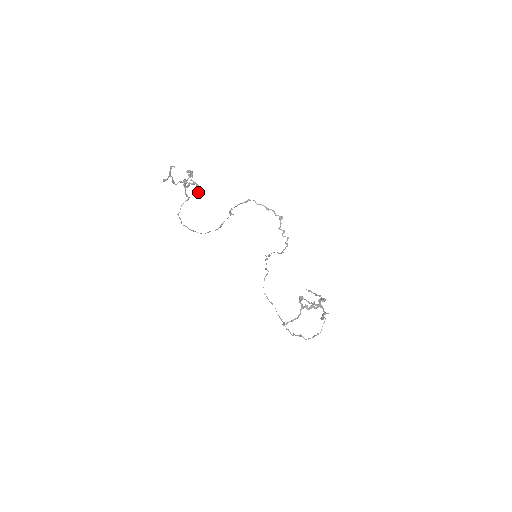
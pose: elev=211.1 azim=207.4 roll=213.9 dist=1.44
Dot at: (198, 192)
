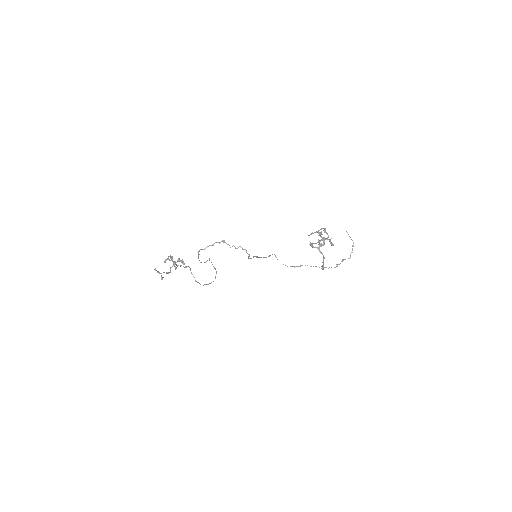
Dot at: (184, 263)
